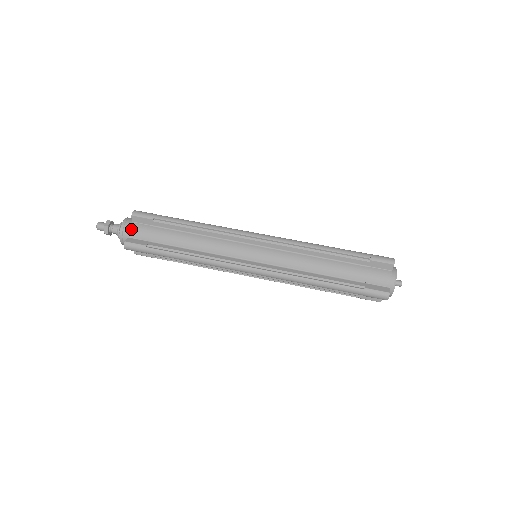
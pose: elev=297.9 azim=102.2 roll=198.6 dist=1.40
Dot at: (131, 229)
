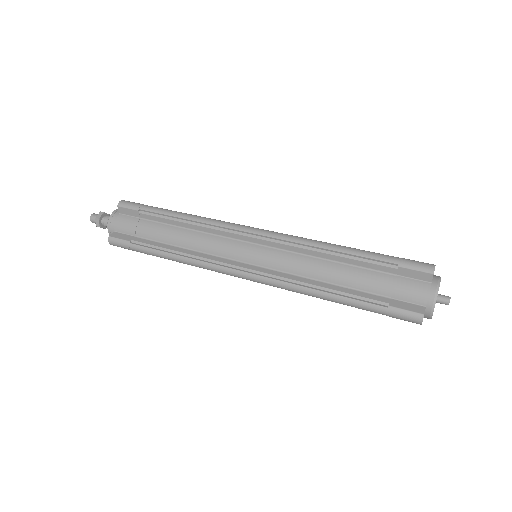
Dot at: (117, 222)
